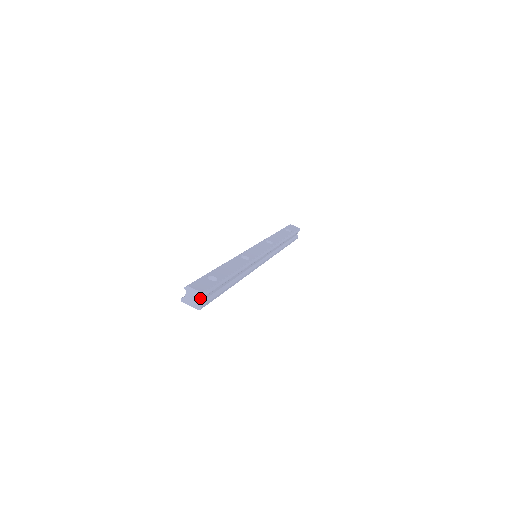
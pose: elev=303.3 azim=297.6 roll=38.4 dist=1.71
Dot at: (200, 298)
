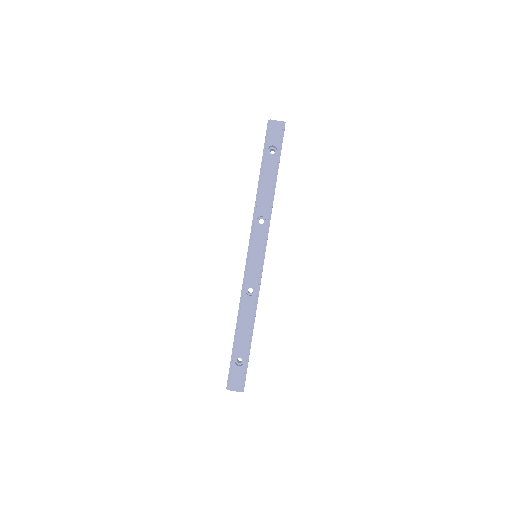
Dot at: (241, 391)
